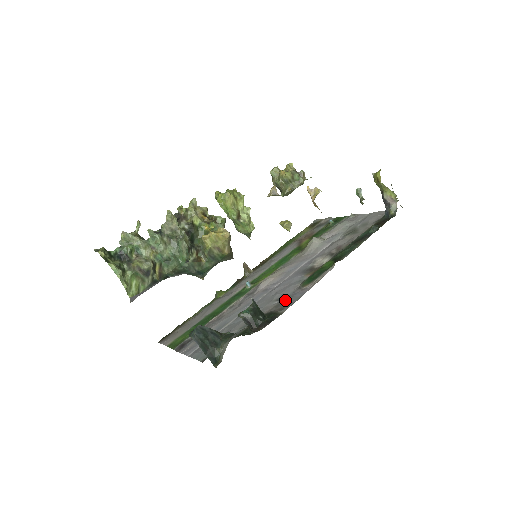
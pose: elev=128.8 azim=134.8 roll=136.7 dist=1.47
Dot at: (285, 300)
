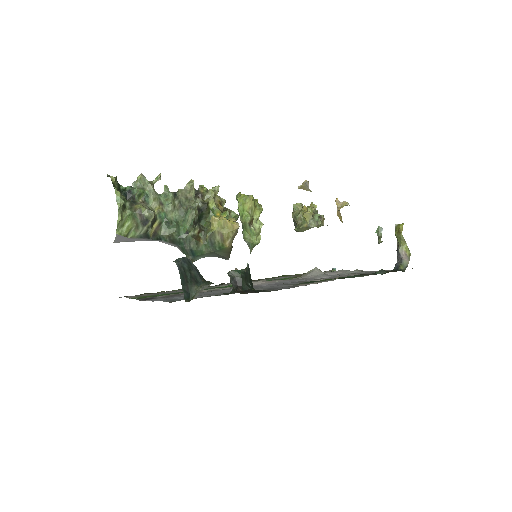
Dot at: (277, 288)
